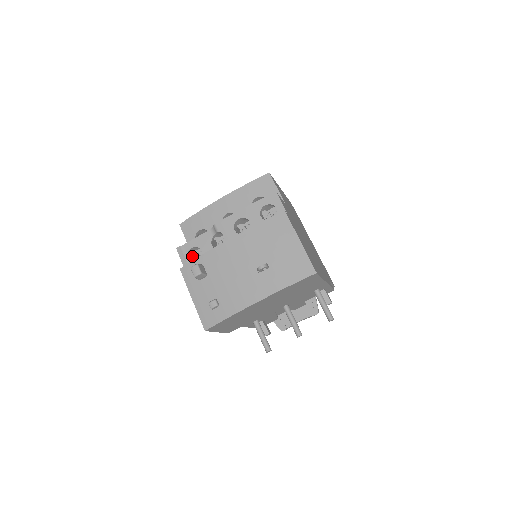
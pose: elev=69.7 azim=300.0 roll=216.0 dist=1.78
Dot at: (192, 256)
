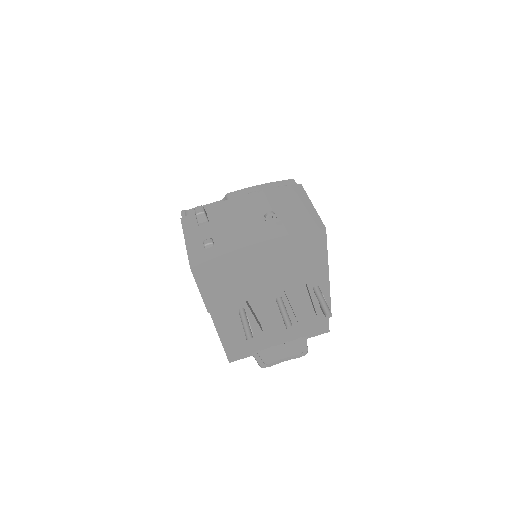
Dot at: occluded
